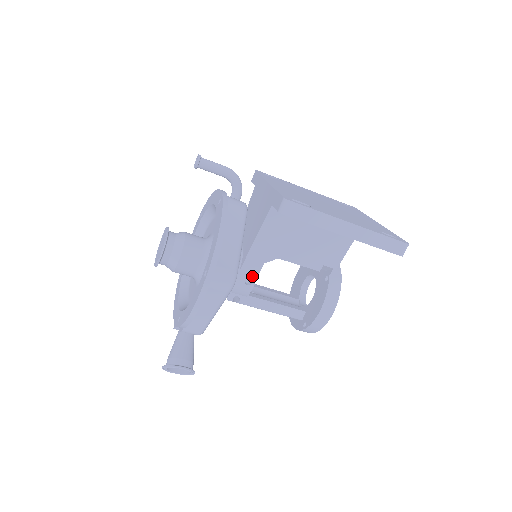
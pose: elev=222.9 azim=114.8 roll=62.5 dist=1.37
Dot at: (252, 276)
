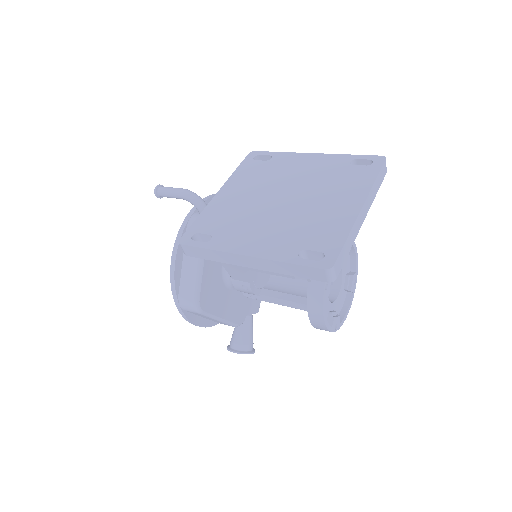
Dot at: (245, 283)
